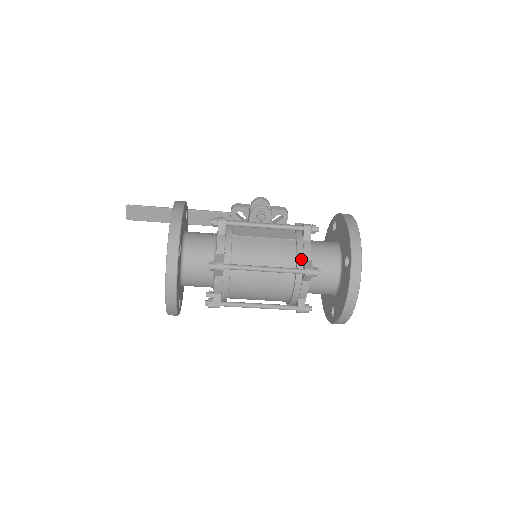
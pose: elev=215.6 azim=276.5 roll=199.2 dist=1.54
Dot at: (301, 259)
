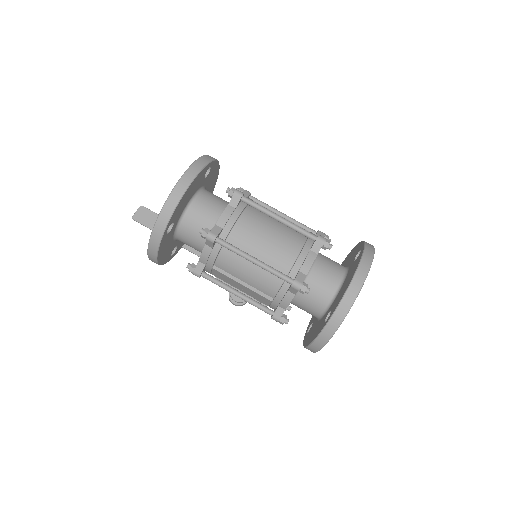
Dot at: occluded
